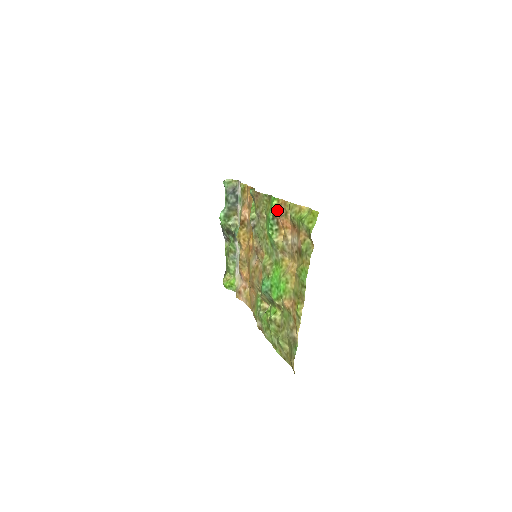
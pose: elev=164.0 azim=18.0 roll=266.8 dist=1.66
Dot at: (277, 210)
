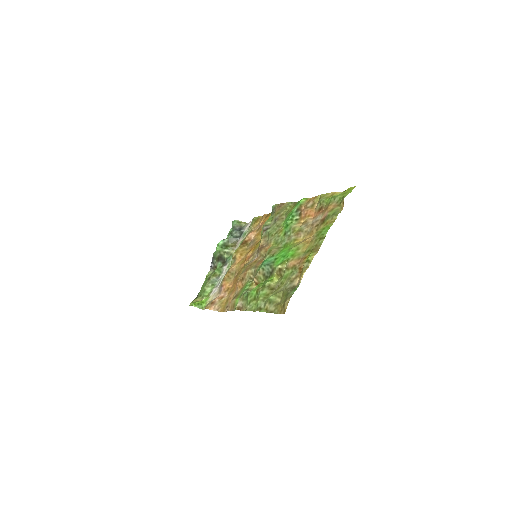
Dot at: (304, 205)
